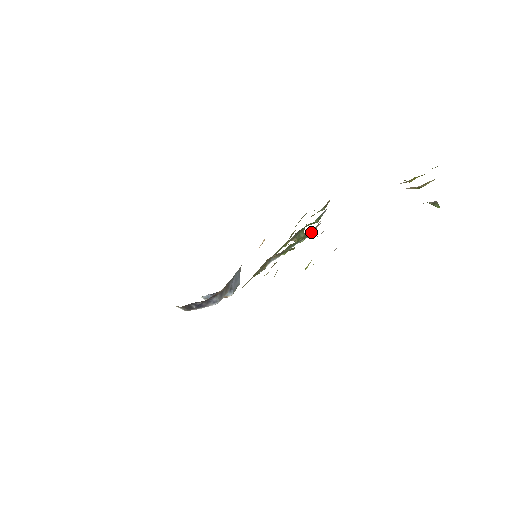
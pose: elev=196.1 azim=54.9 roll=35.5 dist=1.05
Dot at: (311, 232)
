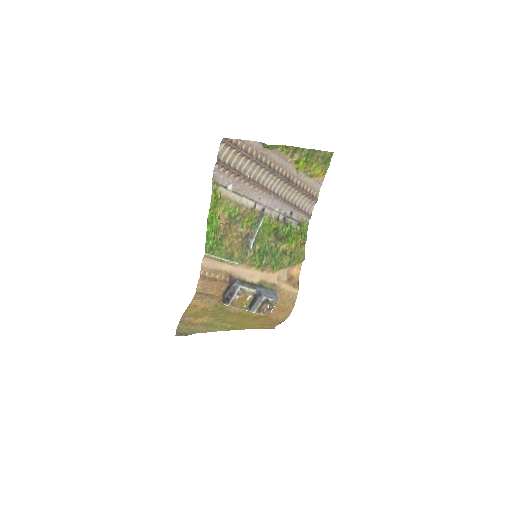
Dot at: (262, 216)
